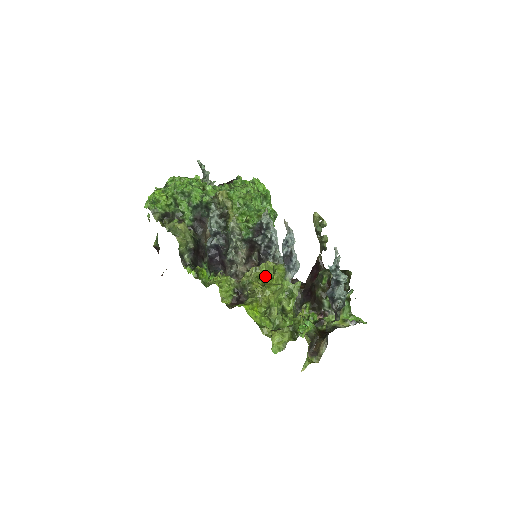
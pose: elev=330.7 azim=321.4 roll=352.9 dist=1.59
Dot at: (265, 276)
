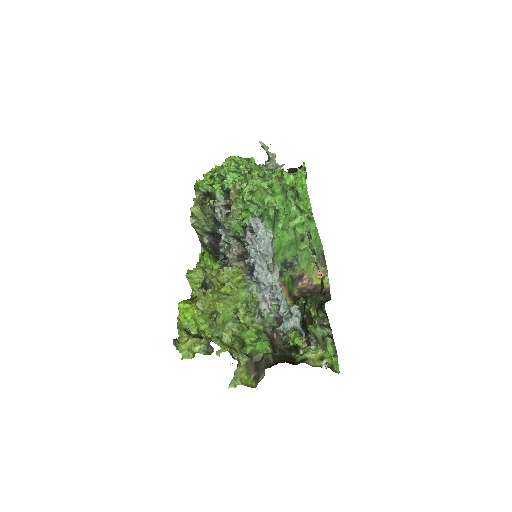
Dot at: (224, 281)
